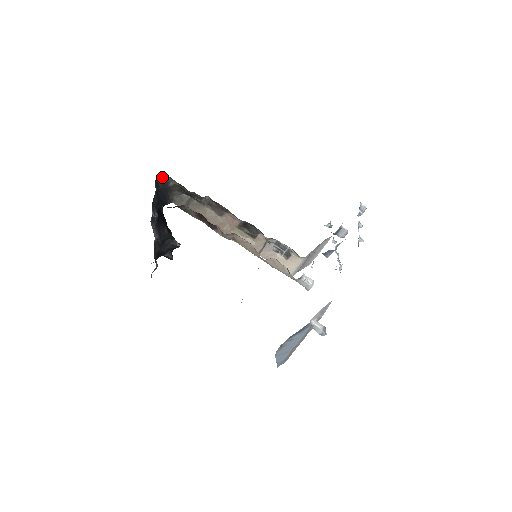
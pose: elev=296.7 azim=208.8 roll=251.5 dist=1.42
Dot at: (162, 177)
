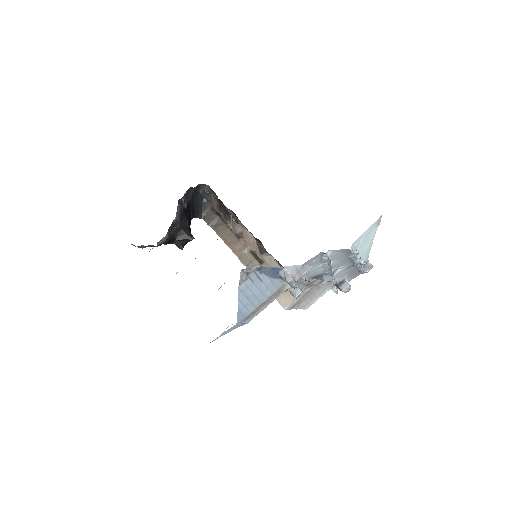
Dot at: (203, 190)
